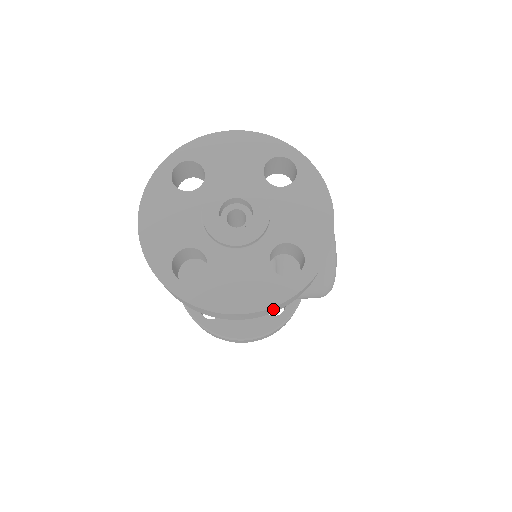
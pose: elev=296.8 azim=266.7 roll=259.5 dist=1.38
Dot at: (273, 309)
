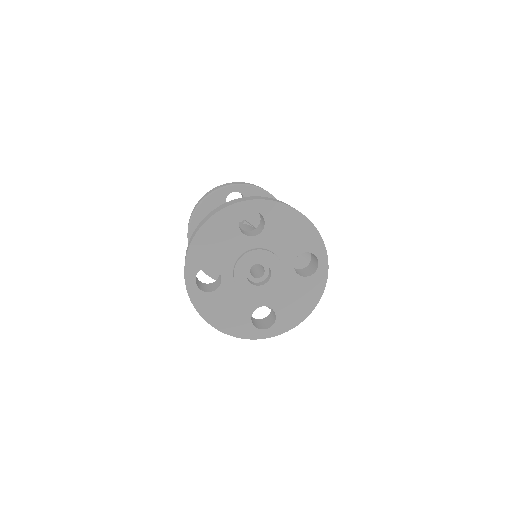
Dot at: occluded
